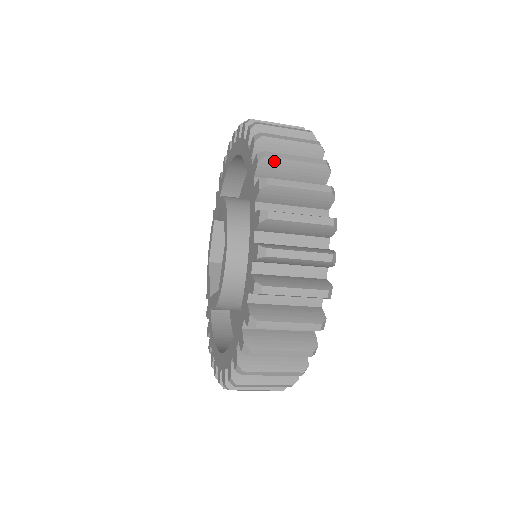
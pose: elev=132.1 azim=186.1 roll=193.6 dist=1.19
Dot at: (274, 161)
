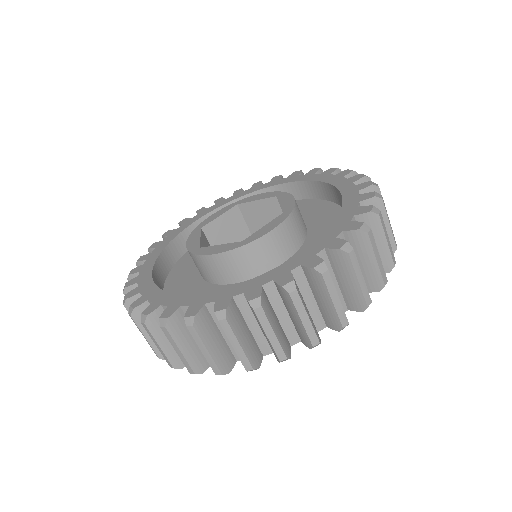
Dot at: occluded
